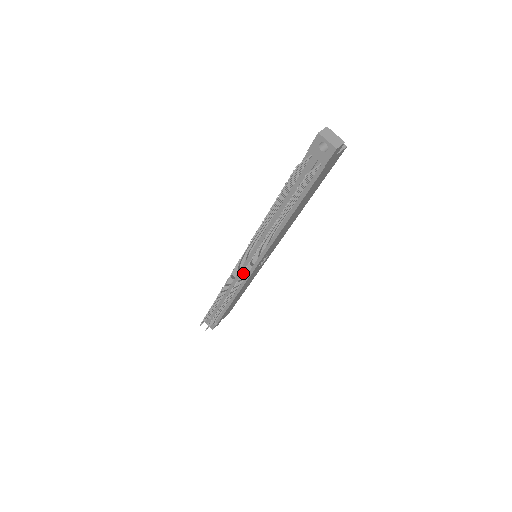
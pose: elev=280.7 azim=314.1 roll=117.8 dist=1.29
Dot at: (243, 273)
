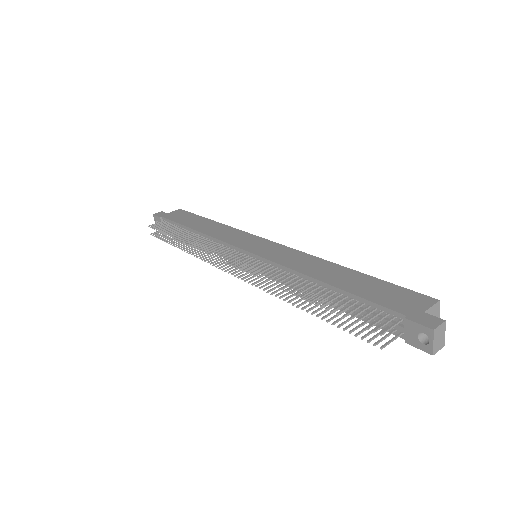
Dot at: (233, 274)
